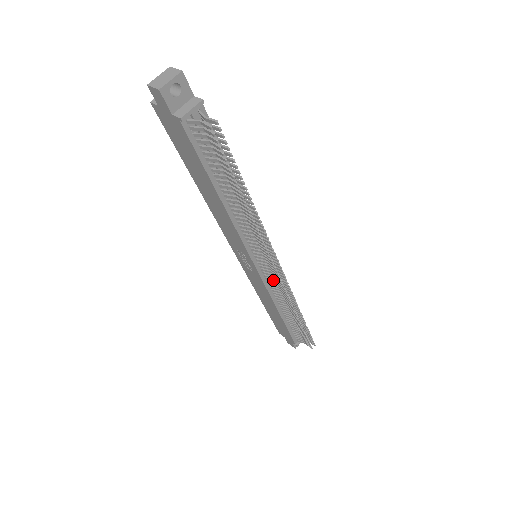
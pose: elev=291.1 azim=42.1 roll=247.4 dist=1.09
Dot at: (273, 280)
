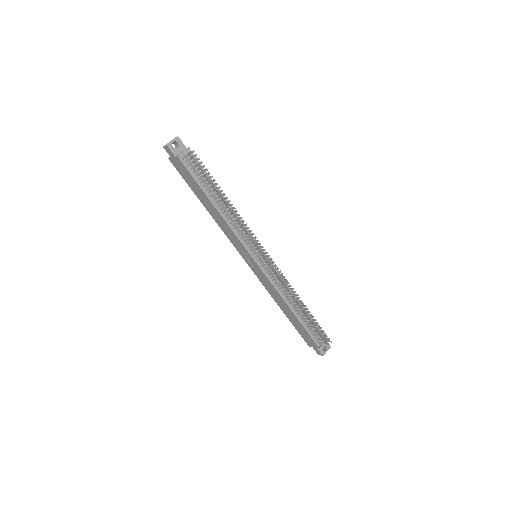
Dot at: (270, 270)
